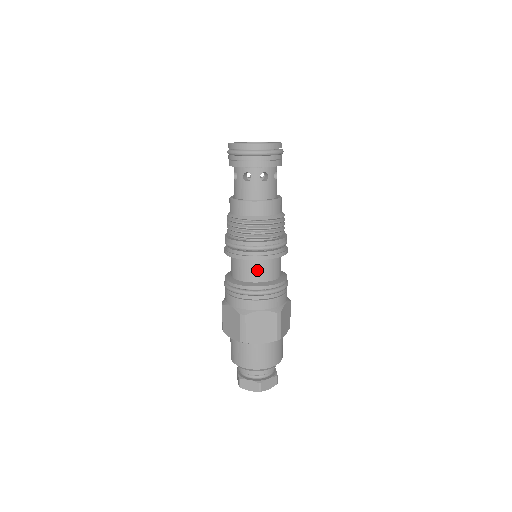
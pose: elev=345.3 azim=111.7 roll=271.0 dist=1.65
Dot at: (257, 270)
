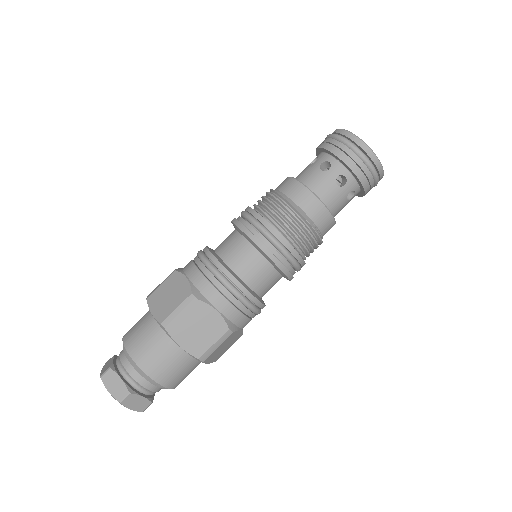
Dot at: (230, 243)
